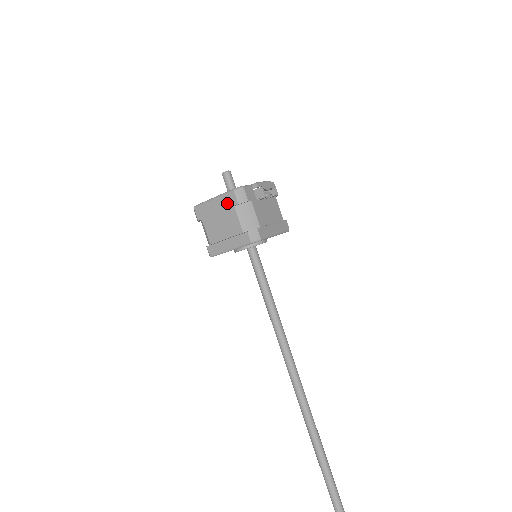
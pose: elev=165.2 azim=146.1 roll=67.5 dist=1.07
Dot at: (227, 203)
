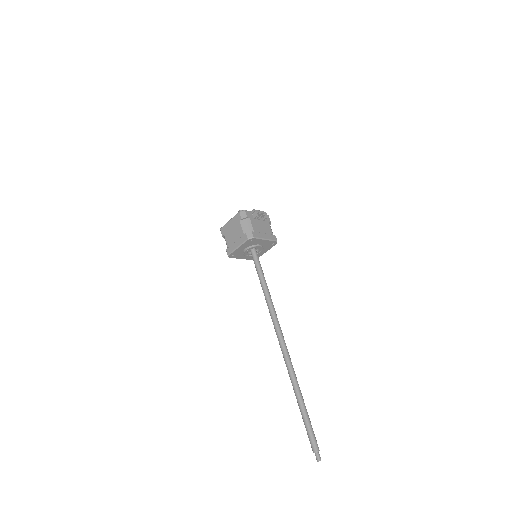
Dot at: (236, 220)
